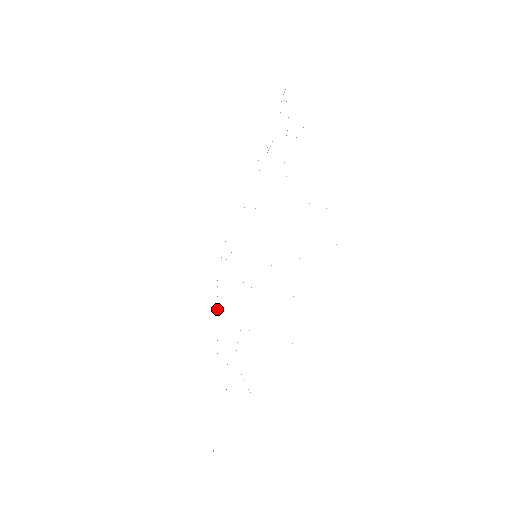
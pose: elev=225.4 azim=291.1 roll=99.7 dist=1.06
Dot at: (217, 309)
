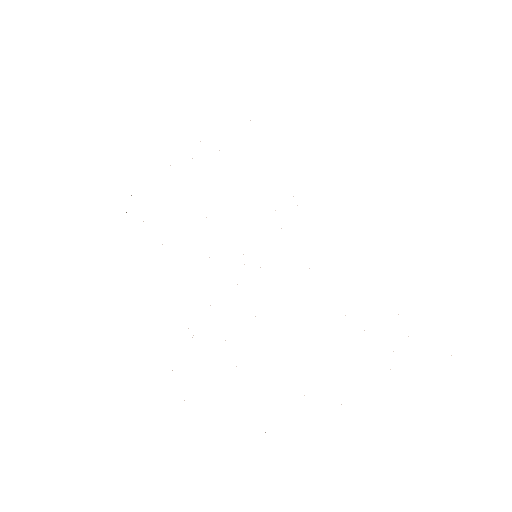
Dot at: occluded
